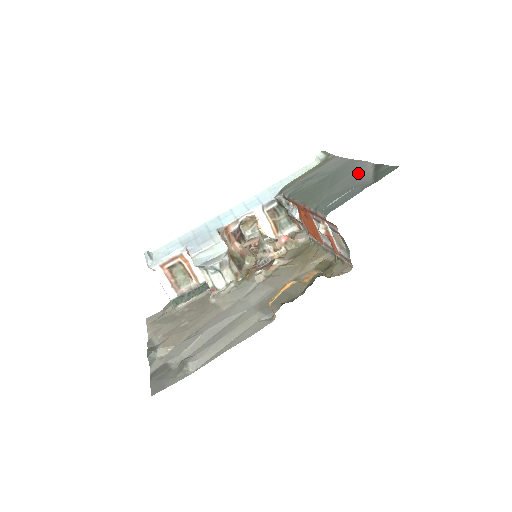
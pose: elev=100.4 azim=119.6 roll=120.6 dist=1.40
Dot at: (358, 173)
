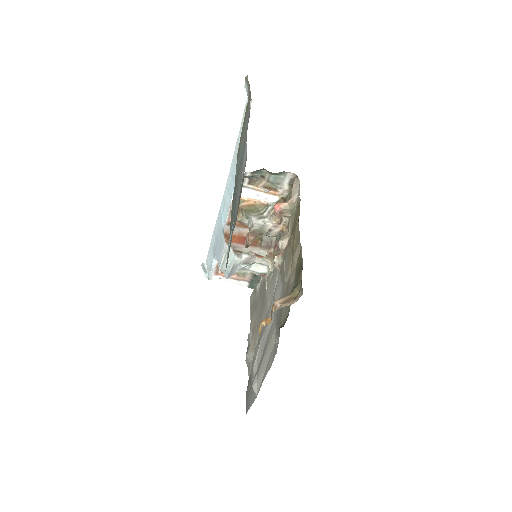
Dot at: (239, 178)
